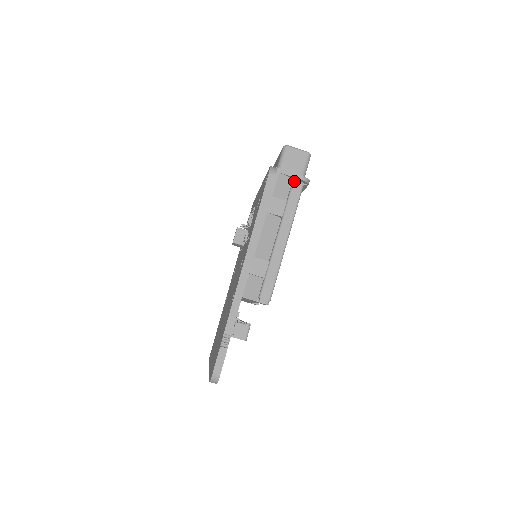
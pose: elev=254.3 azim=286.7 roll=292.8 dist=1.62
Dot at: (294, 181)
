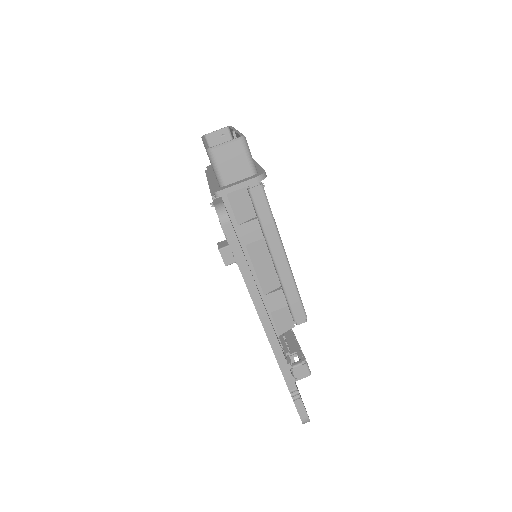
Dot at: (248, 187)
